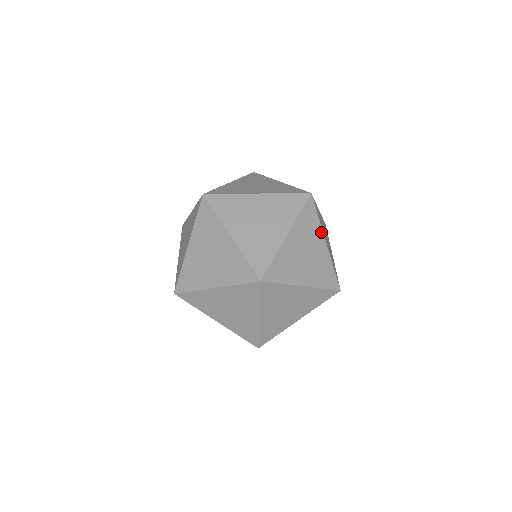
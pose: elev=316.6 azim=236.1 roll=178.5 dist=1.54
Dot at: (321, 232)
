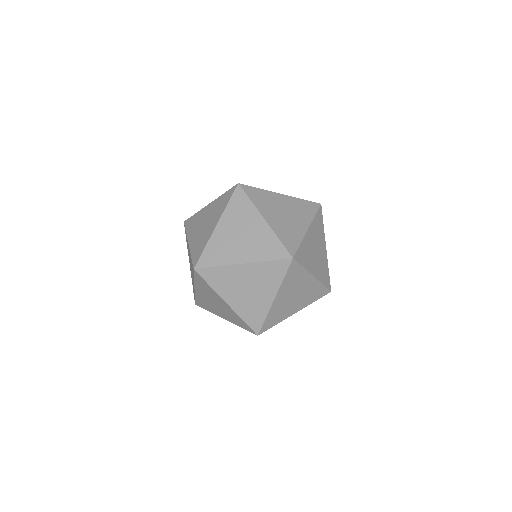
Dot at: (271, 193)
